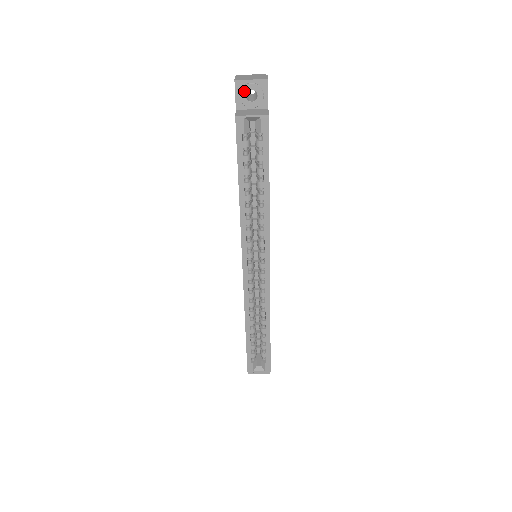
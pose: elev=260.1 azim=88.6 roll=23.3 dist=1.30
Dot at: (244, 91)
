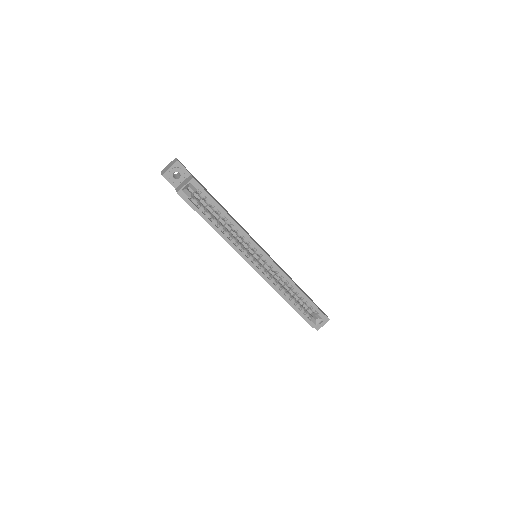
Dot at: (171, 177)
